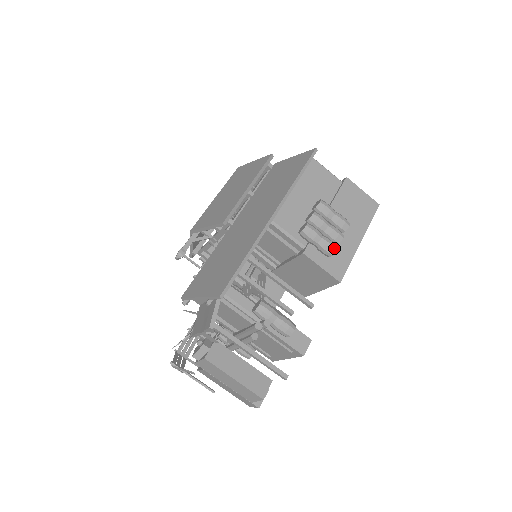
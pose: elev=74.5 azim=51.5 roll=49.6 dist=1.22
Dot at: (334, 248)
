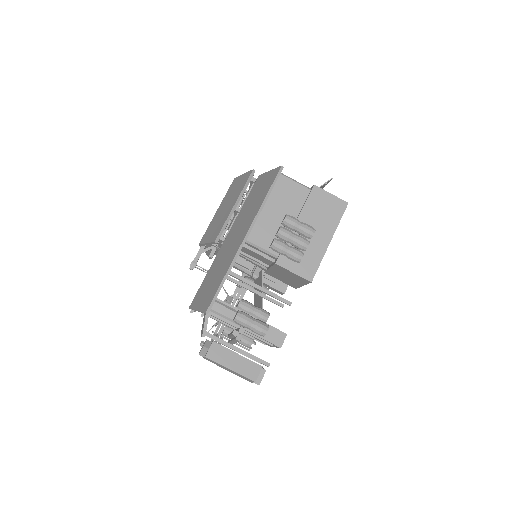
Dot at: (300, 256)
